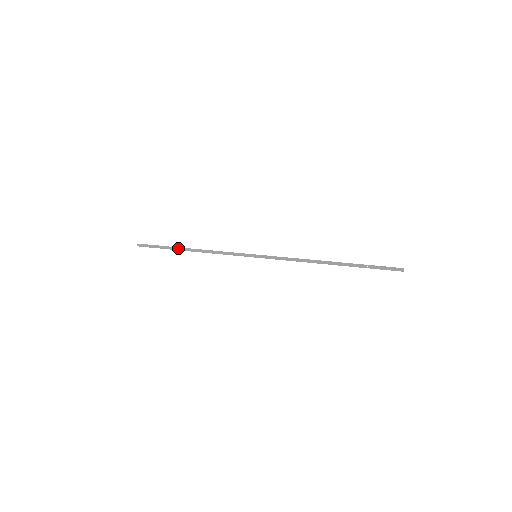
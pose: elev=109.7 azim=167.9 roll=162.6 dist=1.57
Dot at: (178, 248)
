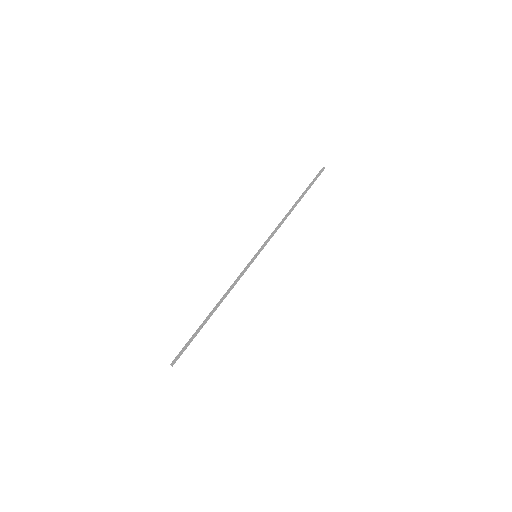
Dot at: (205, 322)
